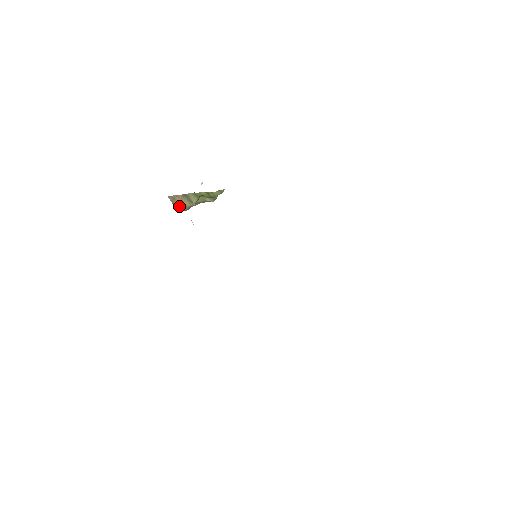
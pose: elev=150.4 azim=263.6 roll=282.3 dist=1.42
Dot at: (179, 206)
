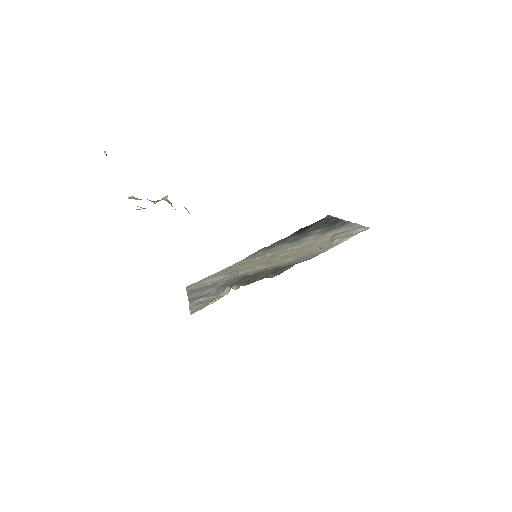
Dot at: occluded
